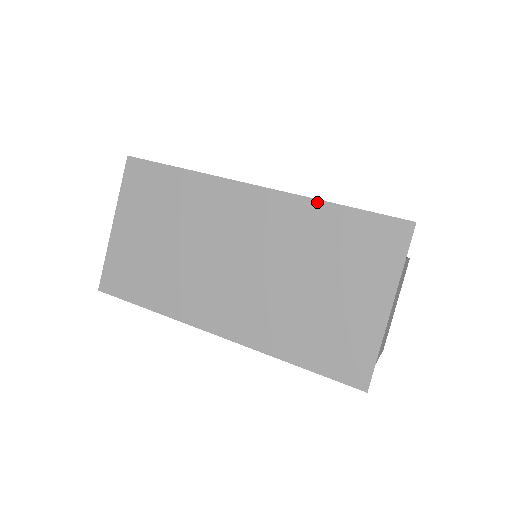
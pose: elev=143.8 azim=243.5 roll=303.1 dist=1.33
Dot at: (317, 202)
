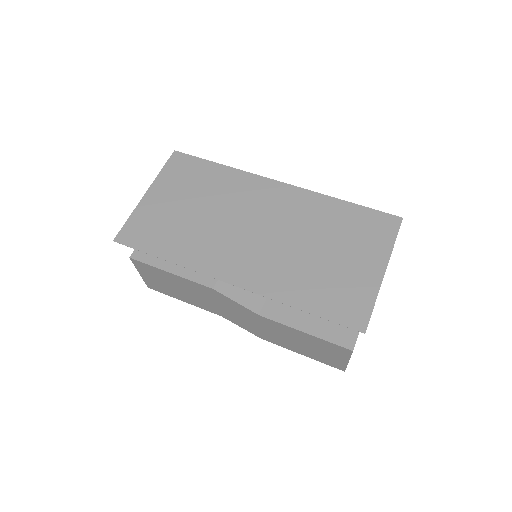
Dot at: (331, 198)
